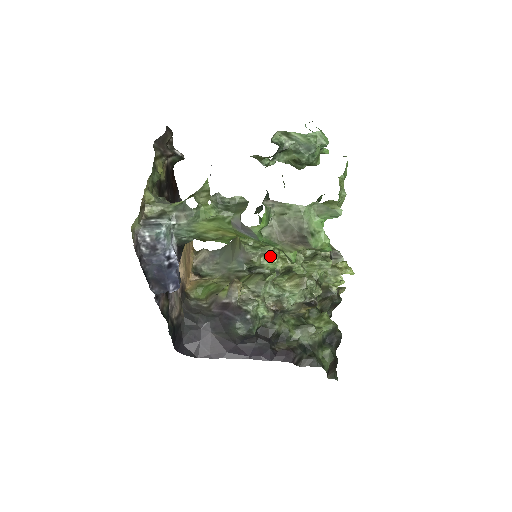
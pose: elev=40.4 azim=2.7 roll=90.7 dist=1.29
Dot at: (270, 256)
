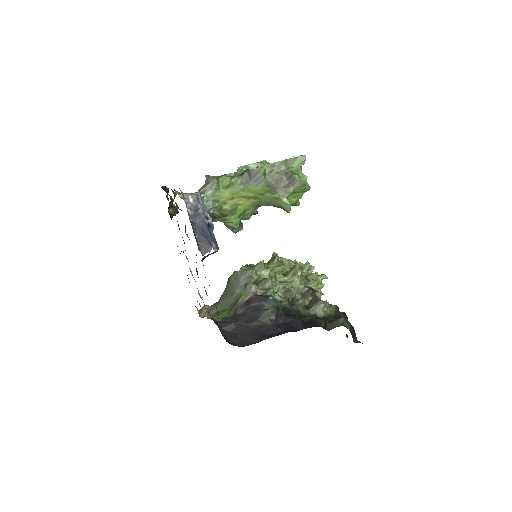
Dot at: (263, 269)
